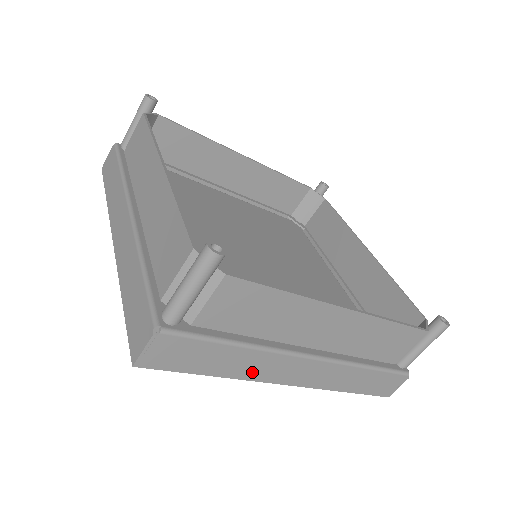
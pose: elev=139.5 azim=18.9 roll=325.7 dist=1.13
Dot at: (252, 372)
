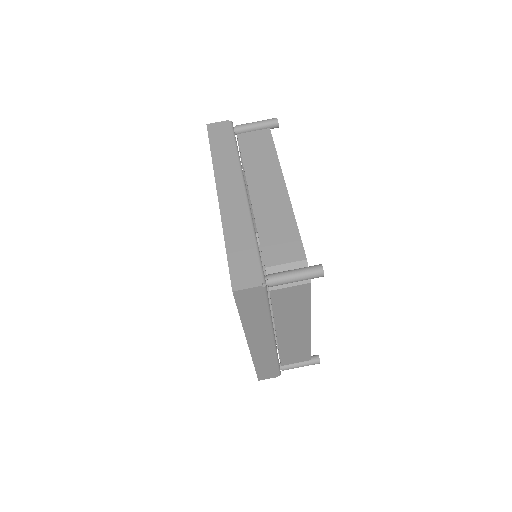
Dot at: (251, 329)
